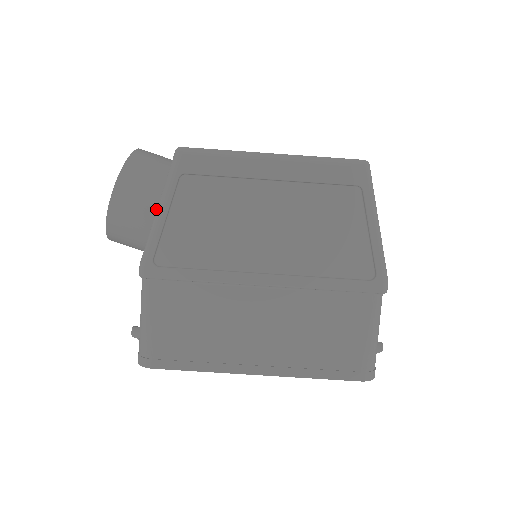
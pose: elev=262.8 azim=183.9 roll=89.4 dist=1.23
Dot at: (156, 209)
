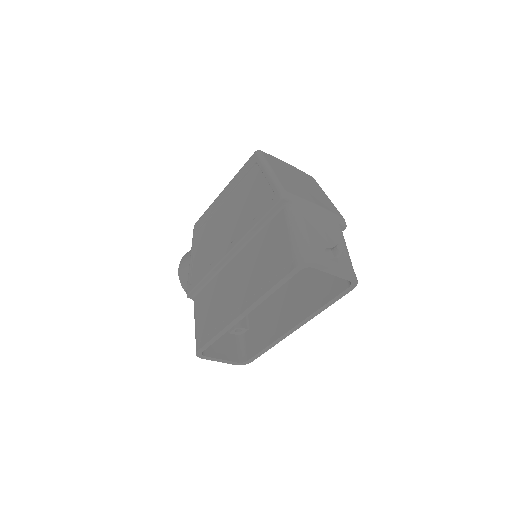
Dot at: occluded
